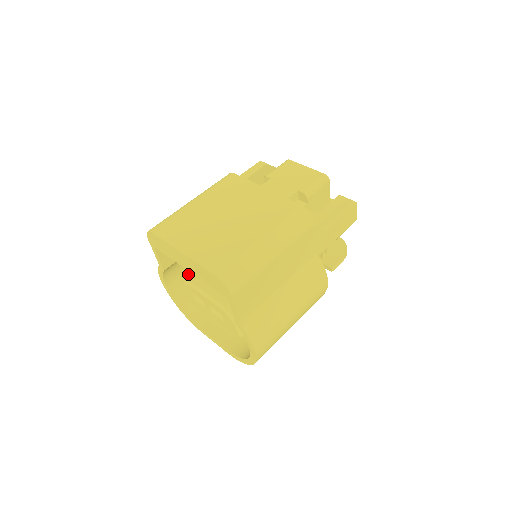
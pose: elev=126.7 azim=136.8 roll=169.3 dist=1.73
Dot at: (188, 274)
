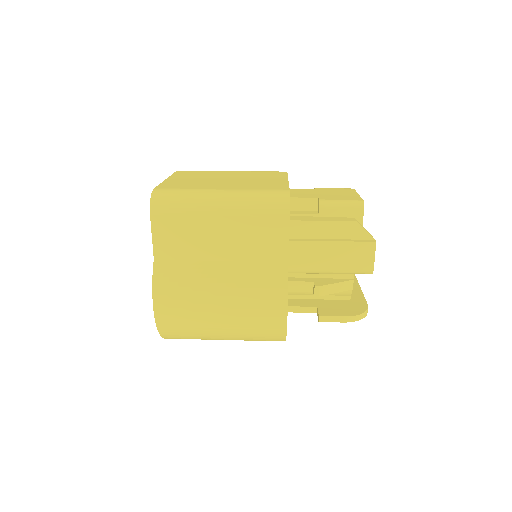
Dot at: occluded
